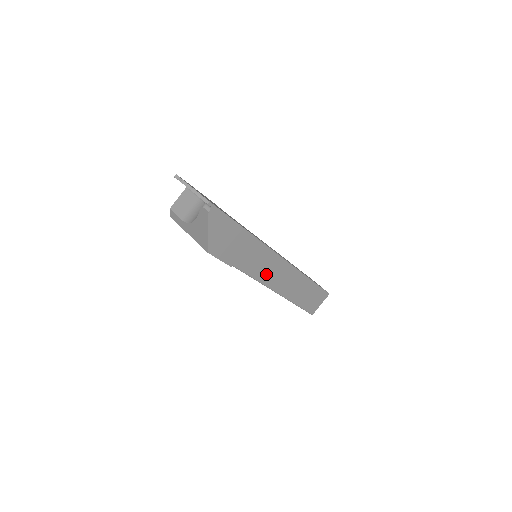
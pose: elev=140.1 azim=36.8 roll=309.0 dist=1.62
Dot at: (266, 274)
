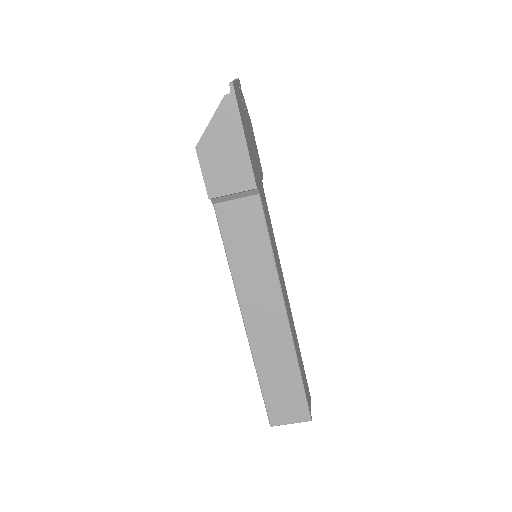
Dot at: (246, 274)
